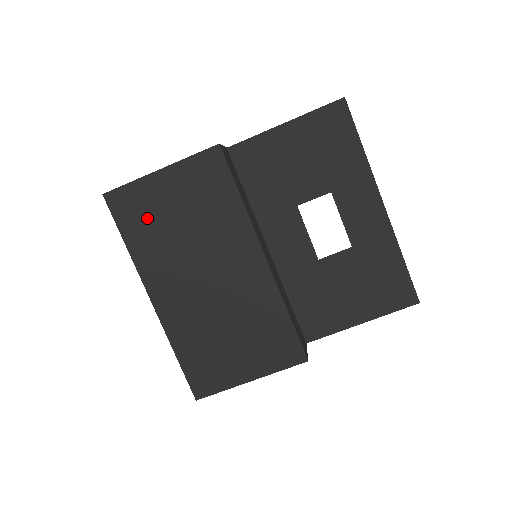
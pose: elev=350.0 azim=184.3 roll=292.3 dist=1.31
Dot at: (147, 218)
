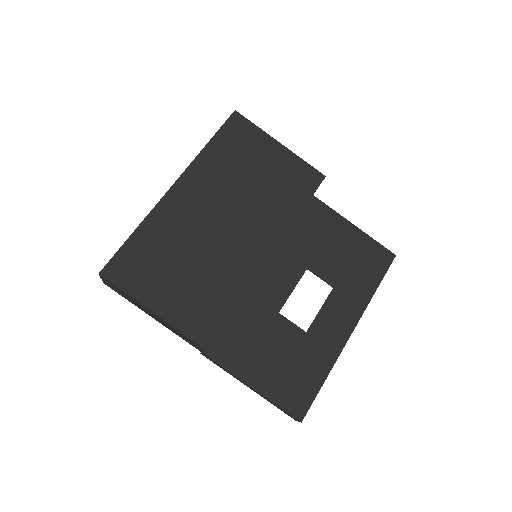
Dot at: (239, 151)
